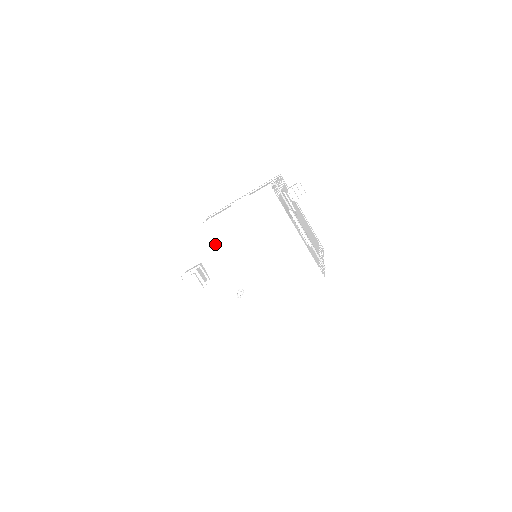
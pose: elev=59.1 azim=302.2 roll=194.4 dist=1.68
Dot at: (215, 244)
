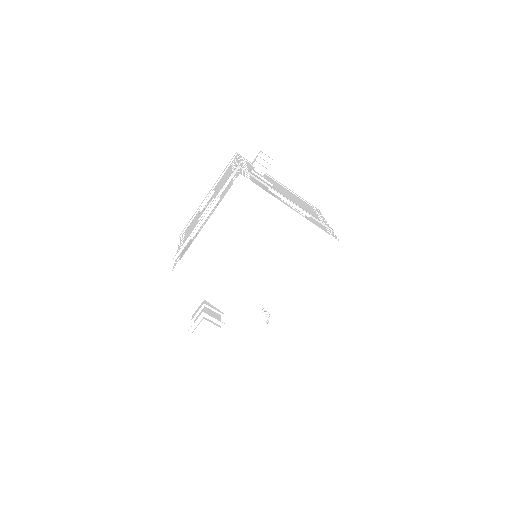
Dot at: (210, 272)
